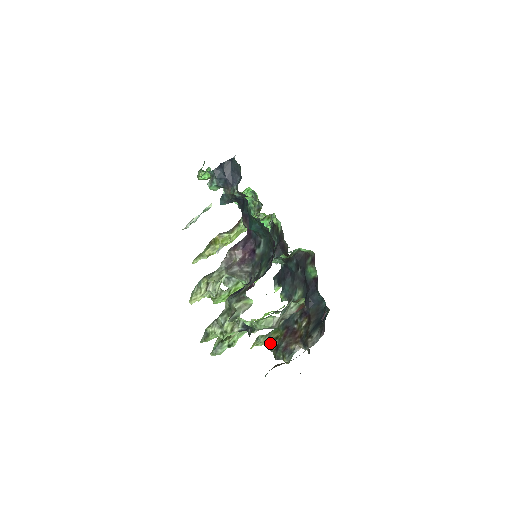
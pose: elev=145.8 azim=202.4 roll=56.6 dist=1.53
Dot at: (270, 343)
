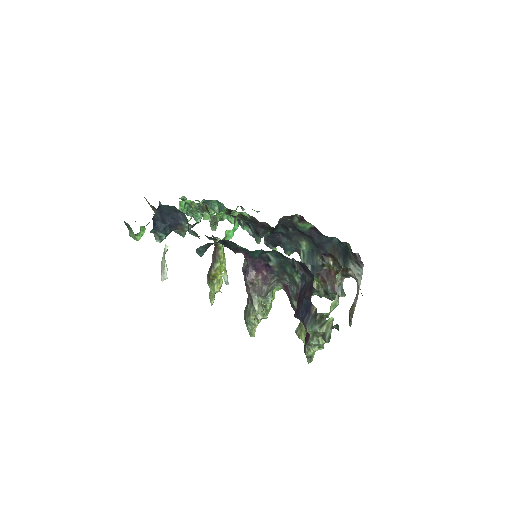
Dot at: (317, 294)
